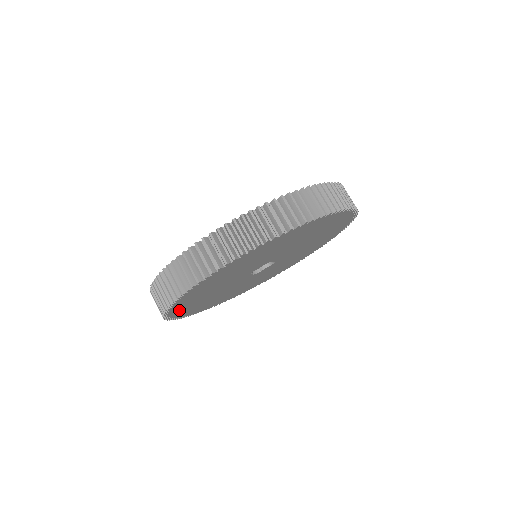
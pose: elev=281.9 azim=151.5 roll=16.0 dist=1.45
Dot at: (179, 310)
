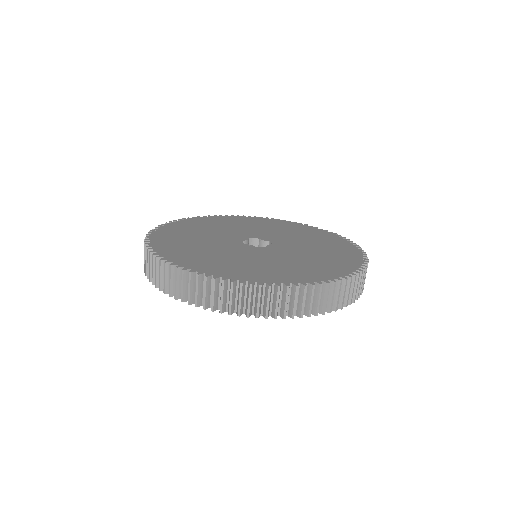
Dot at: occluded
